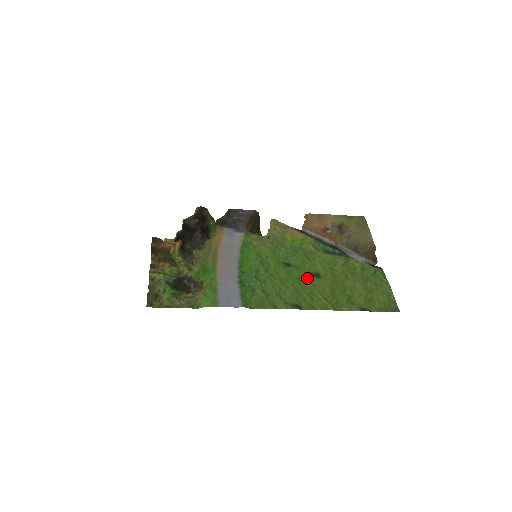
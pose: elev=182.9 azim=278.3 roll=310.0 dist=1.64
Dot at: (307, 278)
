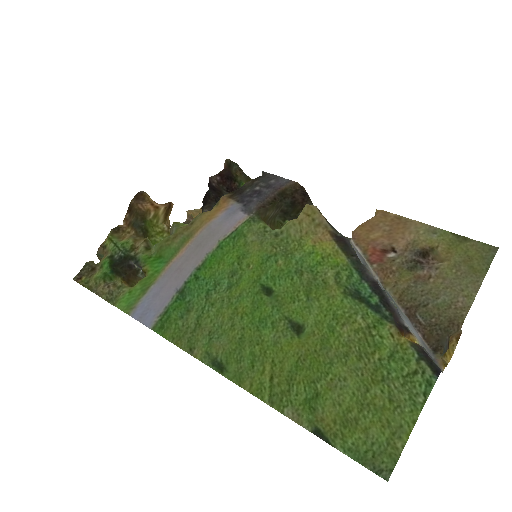
Dot at: (275, 326)
